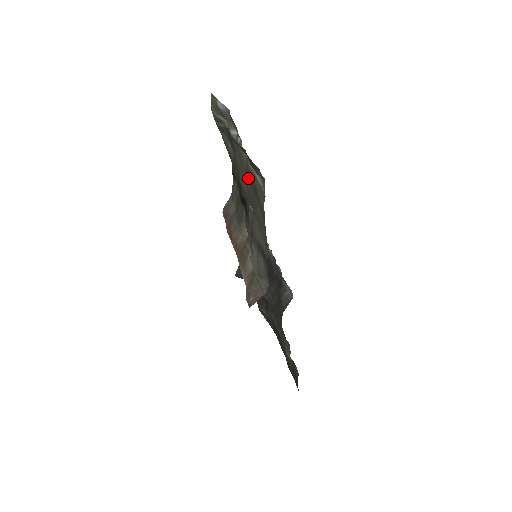
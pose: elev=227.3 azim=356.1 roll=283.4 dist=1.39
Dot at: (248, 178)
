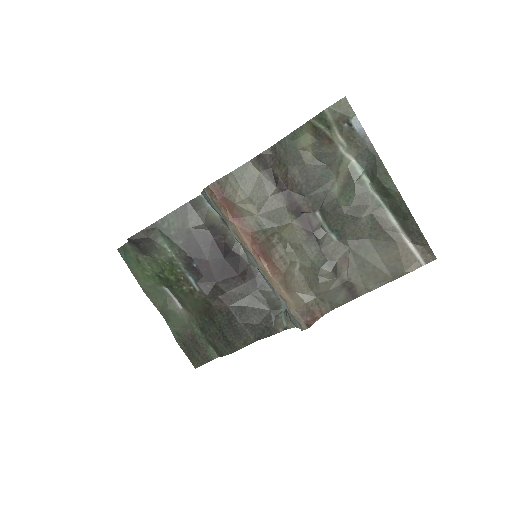
Dot at: (370, 222)
